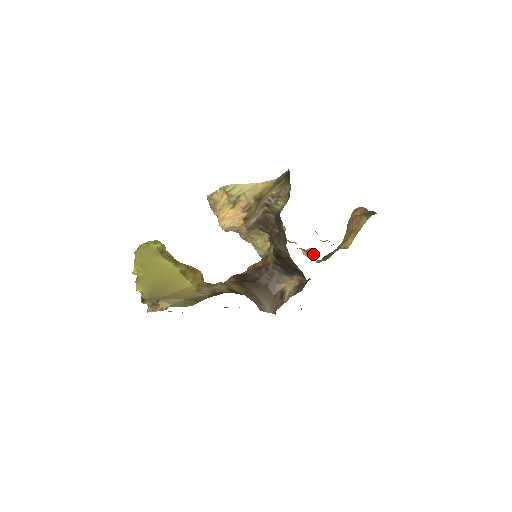
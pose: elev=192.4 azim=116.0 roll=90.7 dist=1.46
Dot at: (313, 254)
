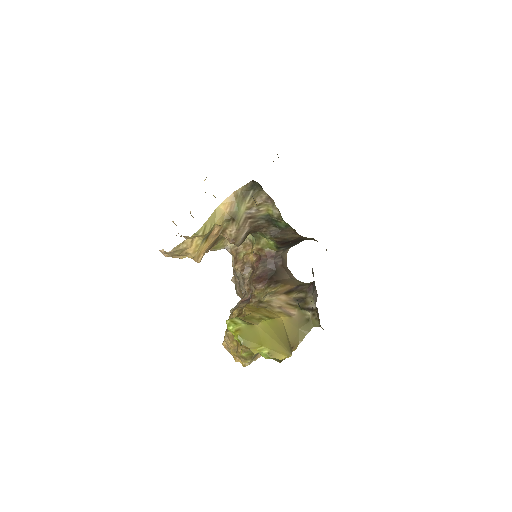
Dot at: occluded
